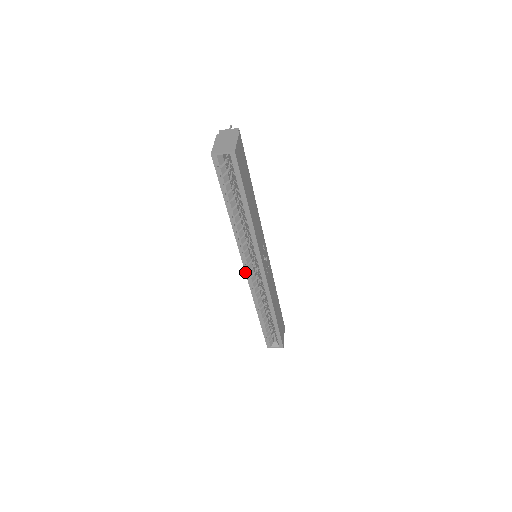
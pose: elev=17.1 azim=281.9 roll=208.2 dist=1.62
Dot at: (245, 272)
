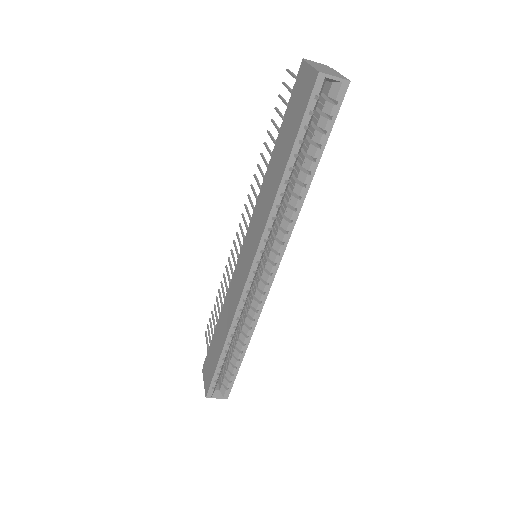
Dot at: (249, 272)
